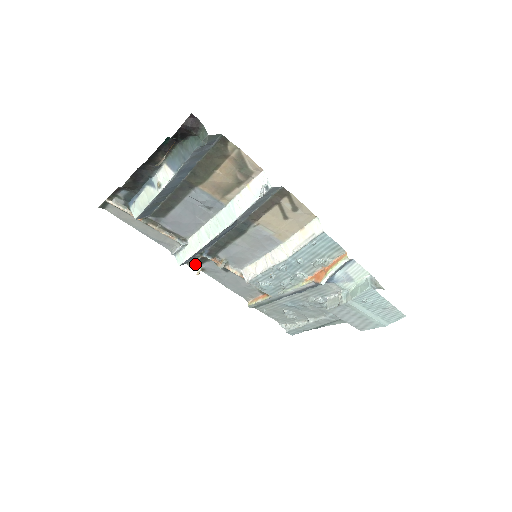
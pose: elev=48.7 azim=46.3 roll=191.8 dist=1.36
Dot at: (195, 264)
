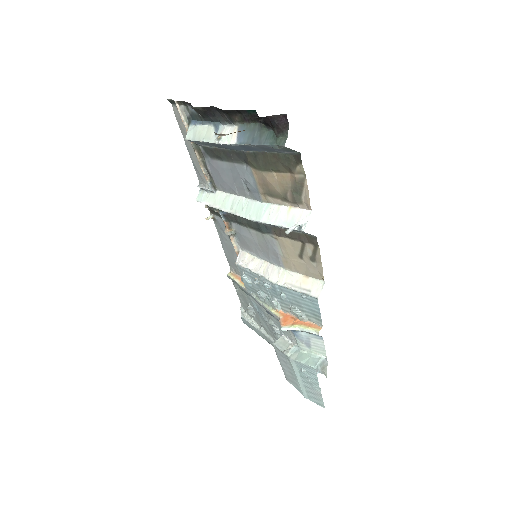
Dot at: (211, 210)
